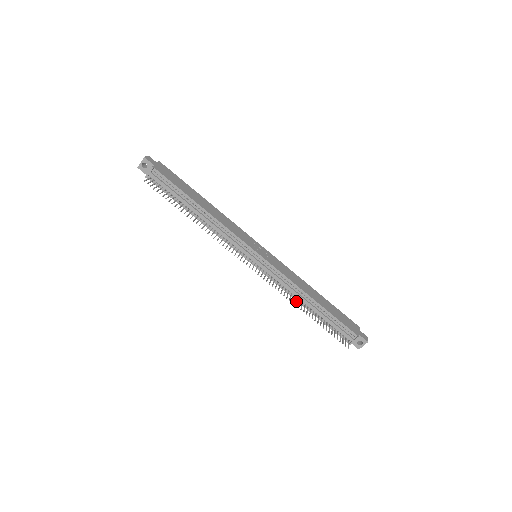
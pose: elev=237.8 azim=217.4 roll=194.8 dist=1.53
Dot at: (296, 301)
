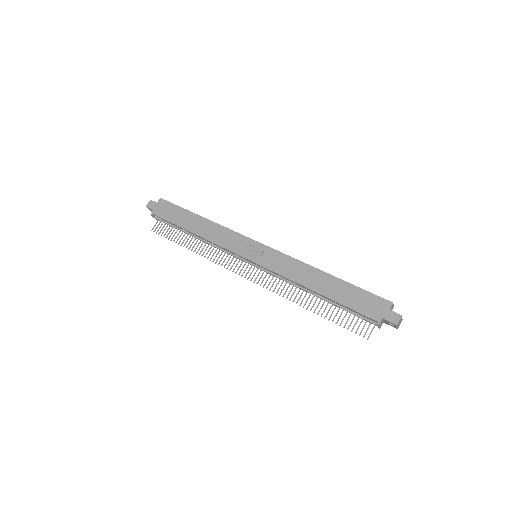
Dot at: (299, 297)
